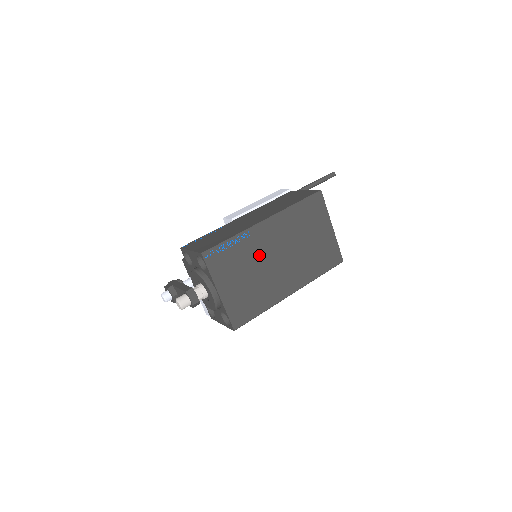
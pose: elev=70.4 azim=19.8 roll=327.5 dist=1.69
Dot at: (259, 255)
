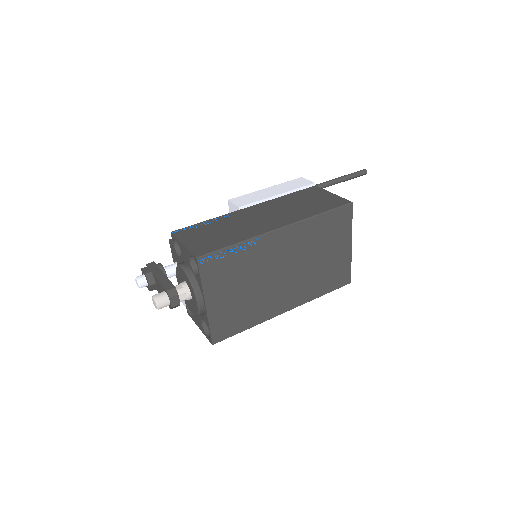
Dot at: (263, 267)
